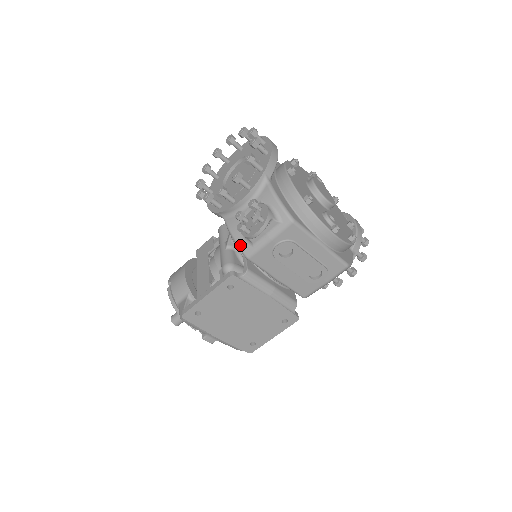
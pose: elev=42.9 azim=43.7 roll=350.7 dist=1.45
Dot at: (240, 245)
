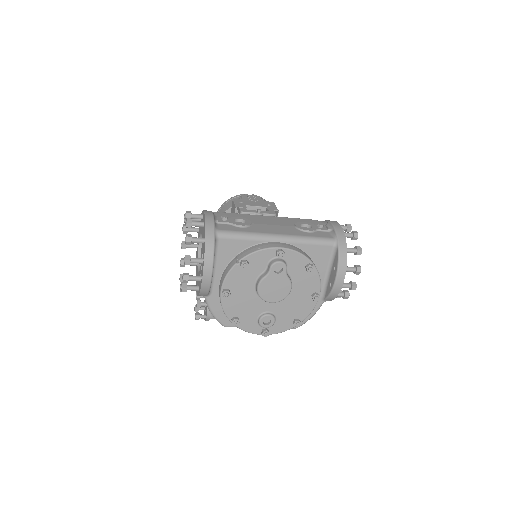
Dot at: occluded
